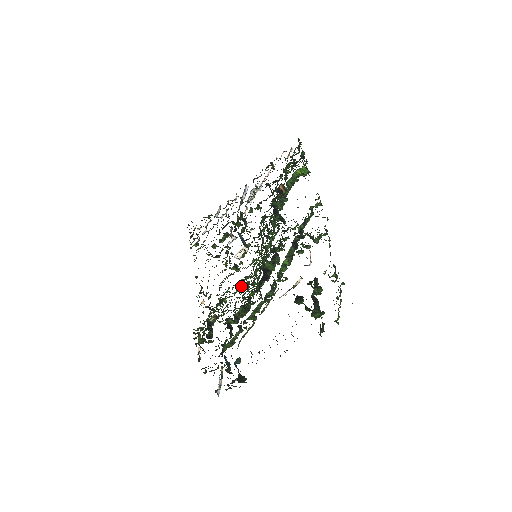
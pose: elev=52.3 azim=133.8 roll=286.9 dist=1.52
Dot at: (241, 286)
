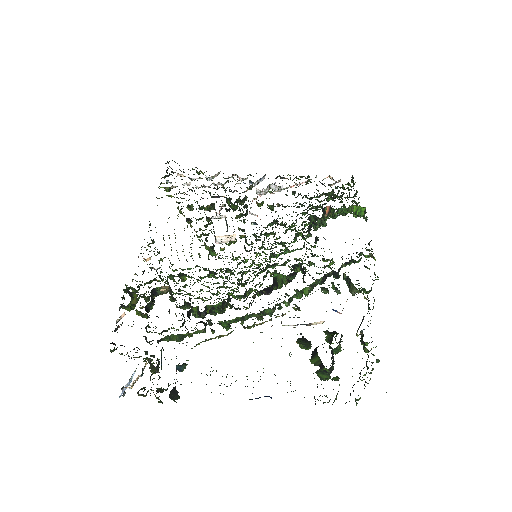
Dot at: occluded
